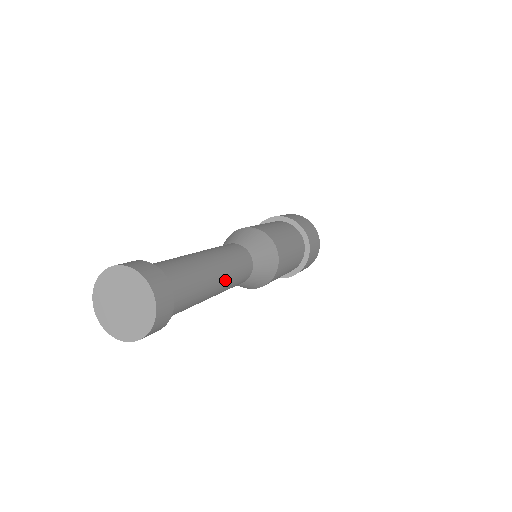
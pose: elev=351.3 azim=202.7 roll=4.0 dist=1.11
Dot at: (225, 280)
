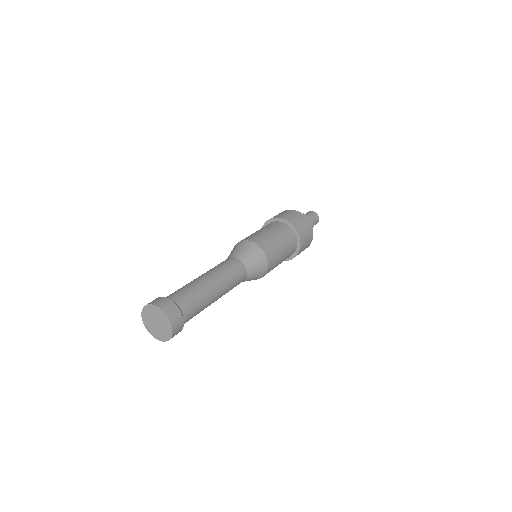
Dot at: occluded
